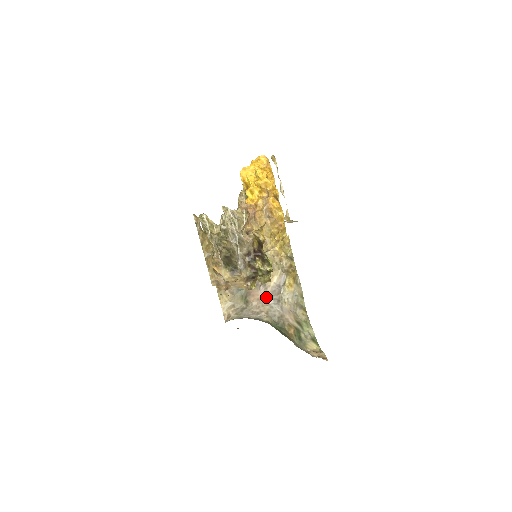
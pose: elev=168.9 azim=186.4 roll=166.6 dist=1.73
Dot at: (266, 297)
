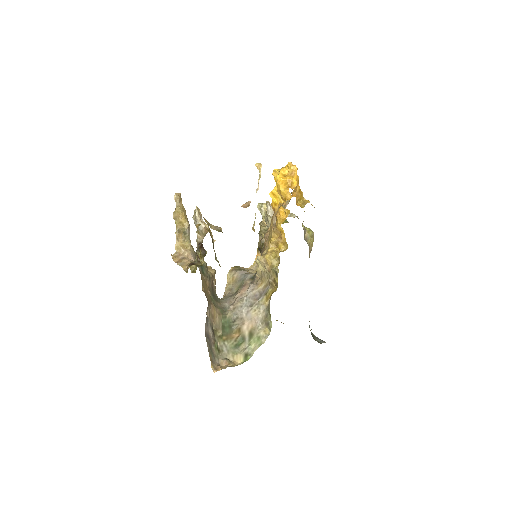
Dot at: (246, 296)
